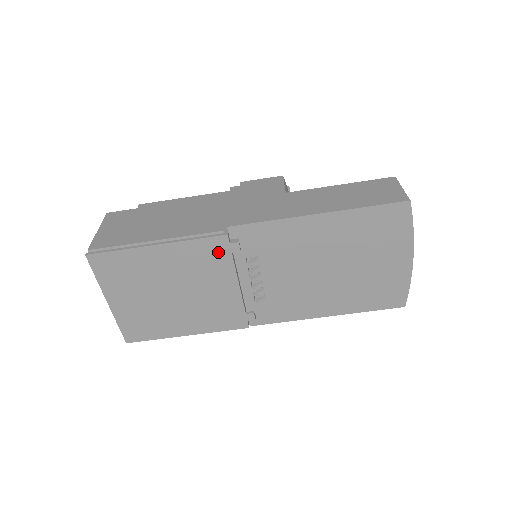
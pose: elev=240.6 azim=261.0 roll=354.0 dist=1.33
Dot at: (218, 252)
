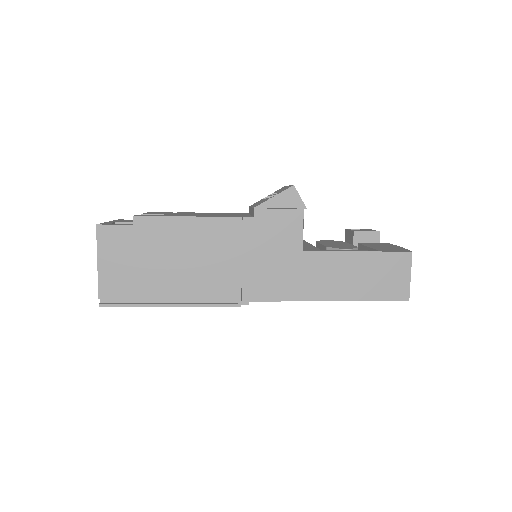
Dot at: occluded
